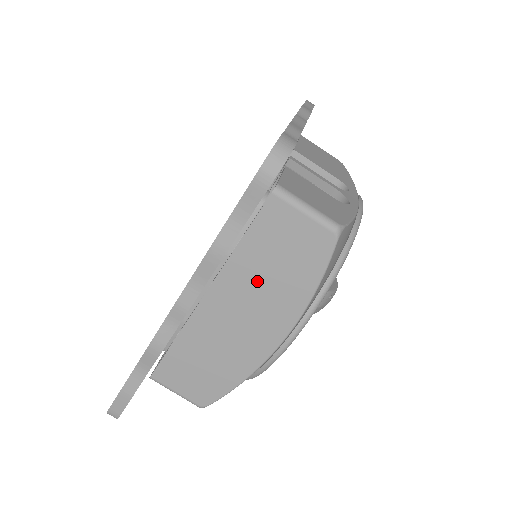
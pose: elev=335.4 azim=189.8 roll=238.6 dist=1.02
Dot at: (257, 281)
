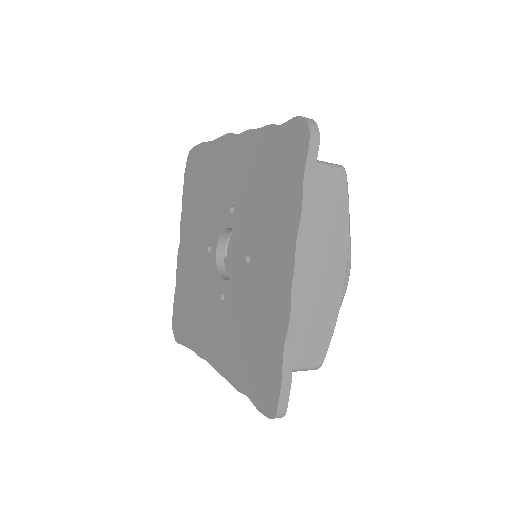
Dot at: (316, 232)
